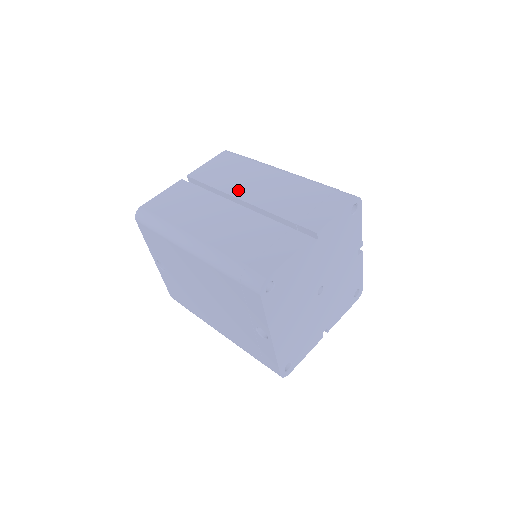
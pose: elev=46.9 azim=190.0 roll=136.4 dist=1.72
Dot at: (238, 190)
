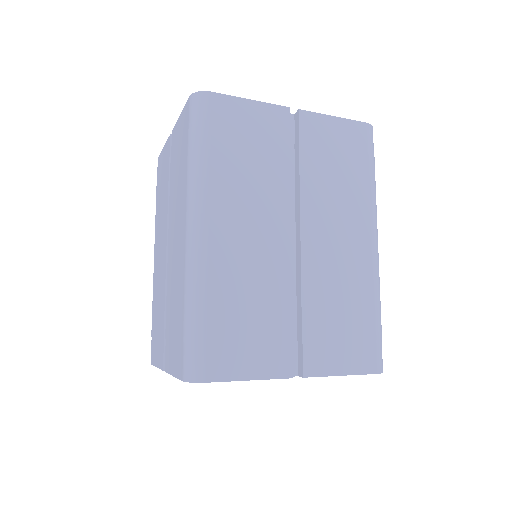
Dot at: (171, 220)
